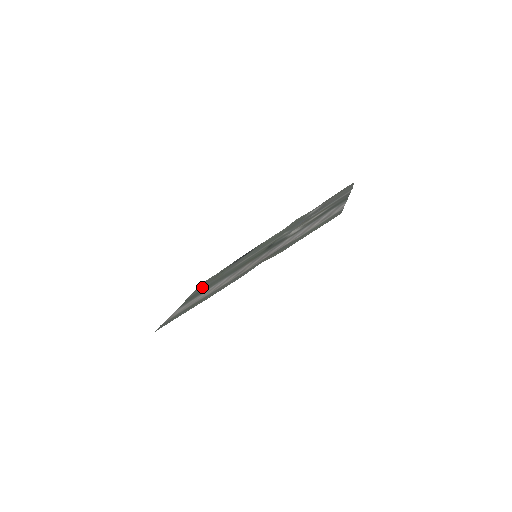
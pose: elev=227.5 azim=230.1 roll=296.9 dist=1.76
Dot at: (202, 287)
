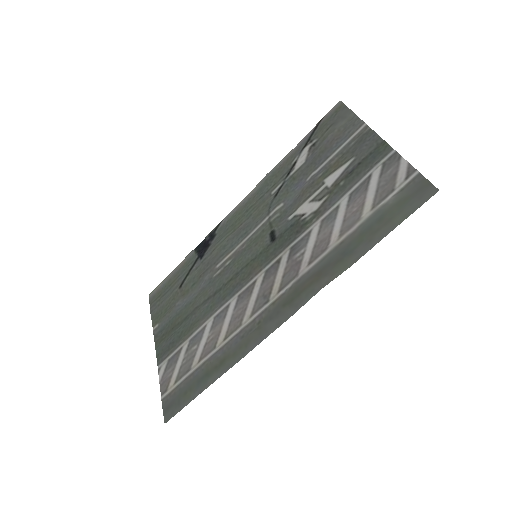
Dot at: (168, 312)
